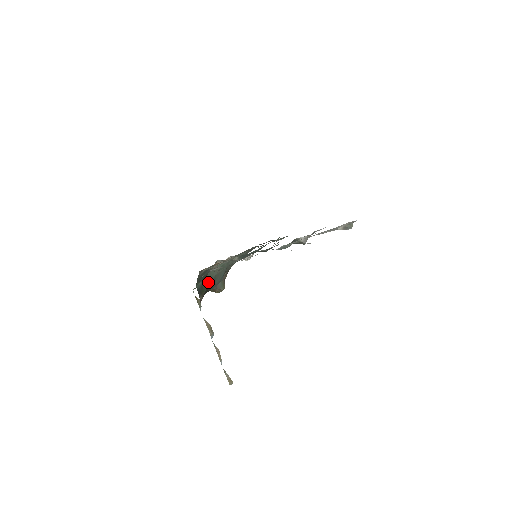
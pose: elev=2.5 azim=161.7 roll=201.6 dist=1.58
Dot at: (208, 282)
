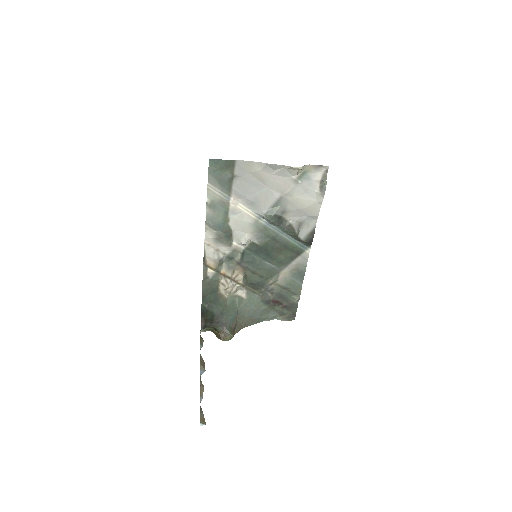
Dot at: (215, 311)
